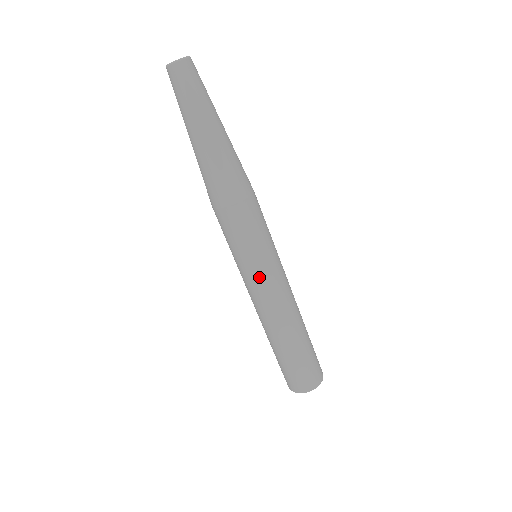
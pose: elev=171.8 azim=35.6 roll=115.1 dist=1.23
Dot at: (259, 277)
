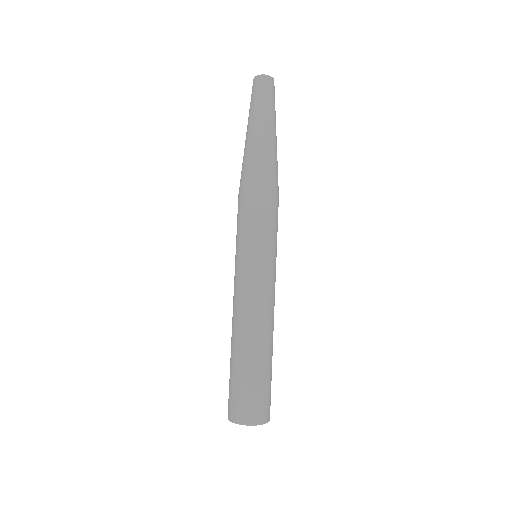
Dot at: (269, 268)
